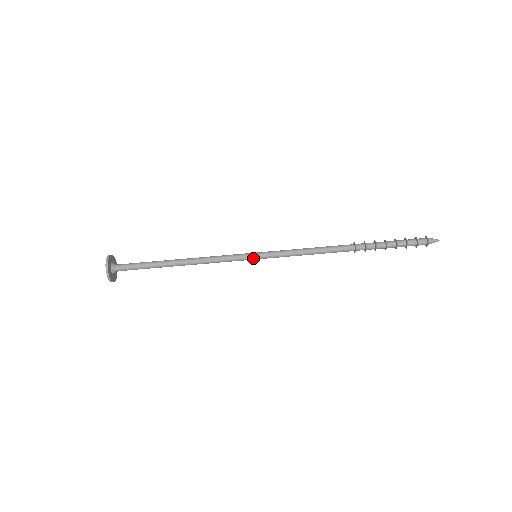
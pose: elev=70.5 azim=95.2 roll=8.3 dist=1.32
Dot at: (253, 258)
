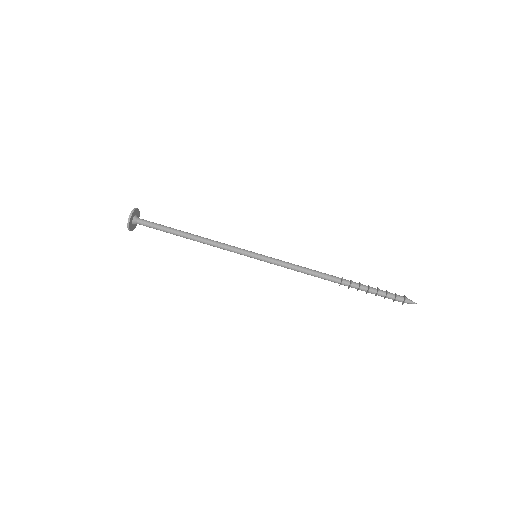
Dot at: (254, 254)
